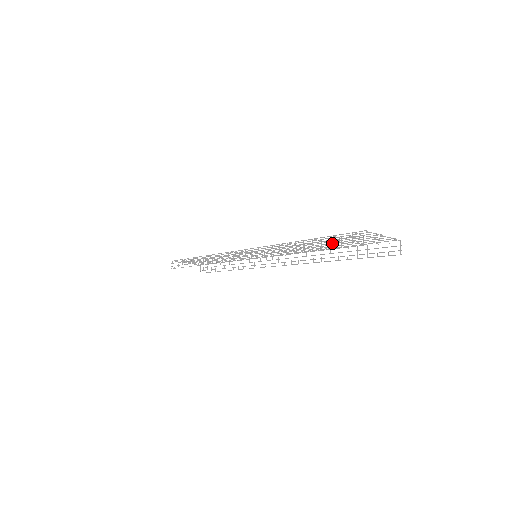
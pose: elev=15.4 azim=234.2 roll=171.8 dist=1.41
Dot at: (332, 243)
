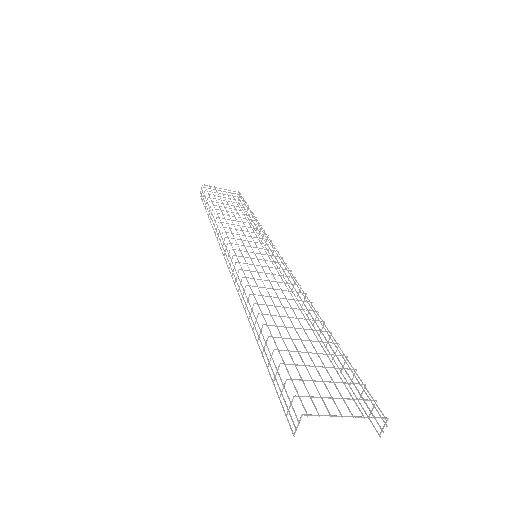
Dot at: (307, 340)
